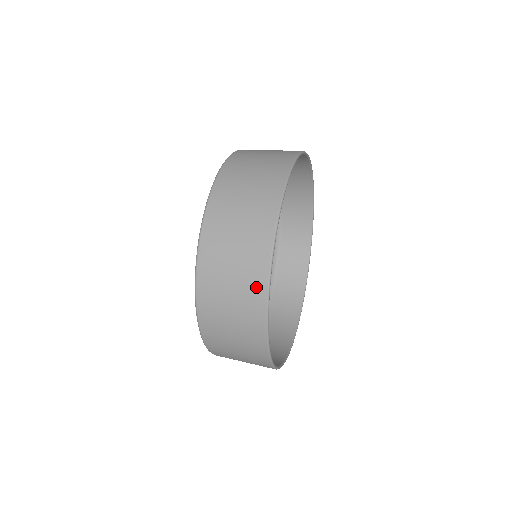
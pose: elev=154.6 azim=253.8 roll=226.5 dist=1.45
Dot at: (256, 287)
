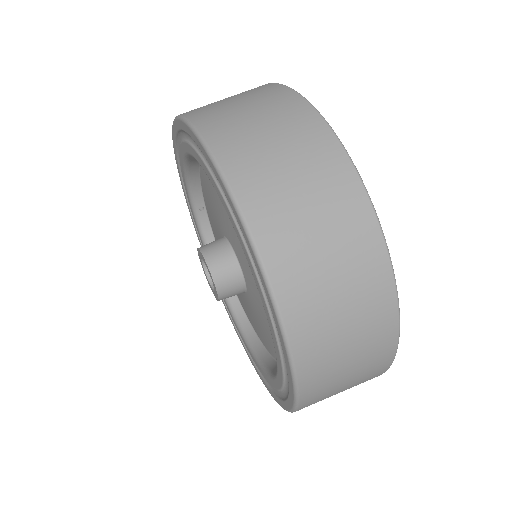
Dot at: occluded
